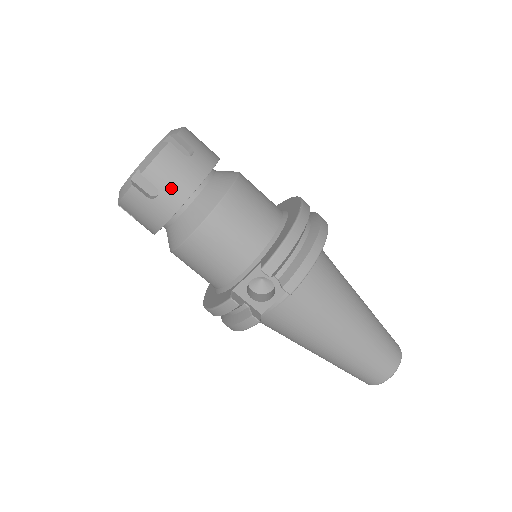
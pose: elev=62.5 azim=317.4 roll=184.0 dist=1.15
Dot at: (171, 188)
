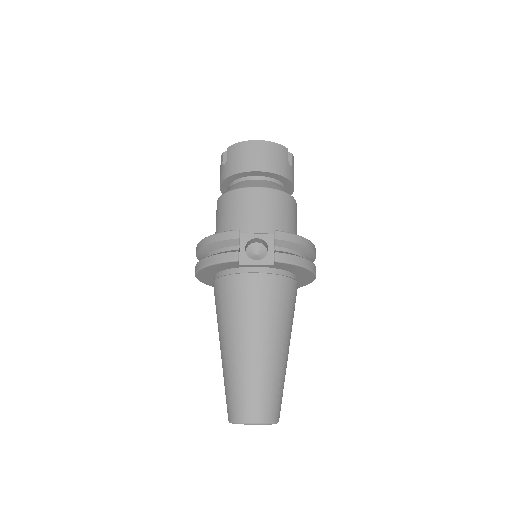
Dot at: (269, 160)
